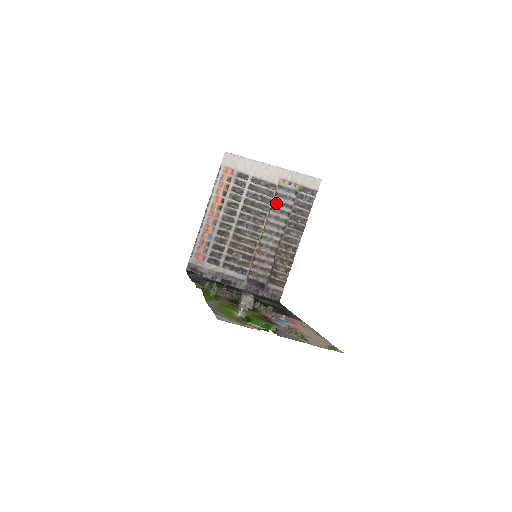
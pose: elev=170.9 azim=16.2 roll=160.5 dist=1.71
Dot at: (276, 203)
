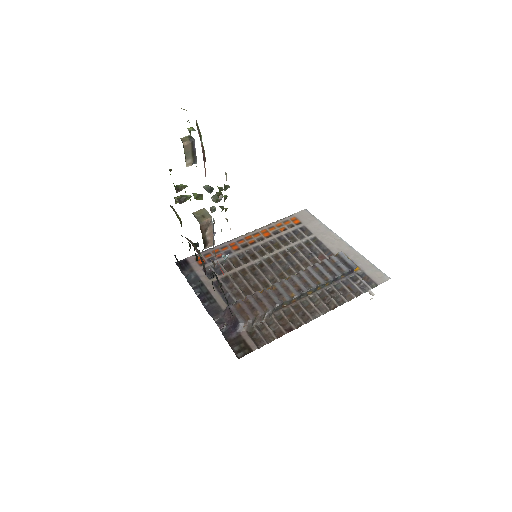
Dot at: (321, 265)
